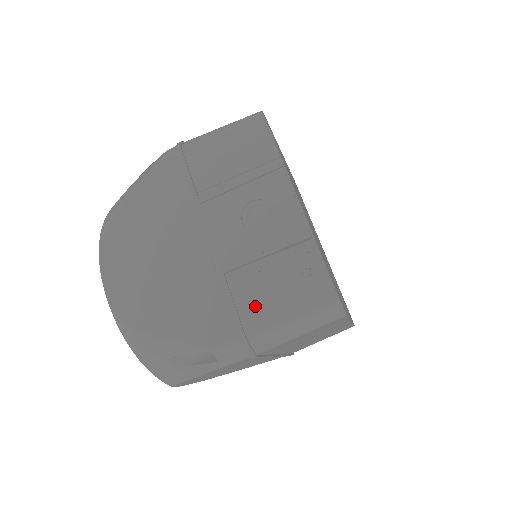
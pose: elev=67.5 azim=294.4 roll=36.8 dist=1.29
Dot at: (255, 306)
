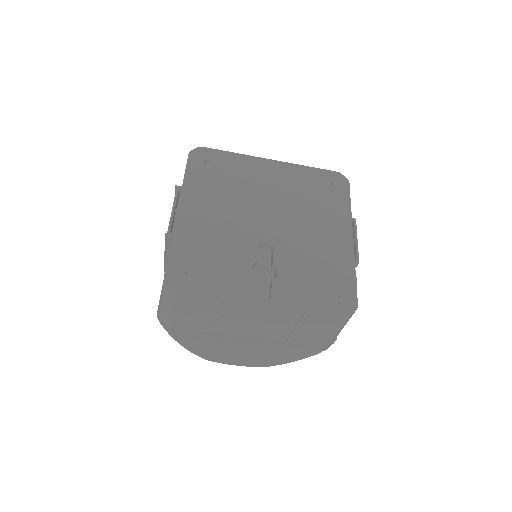
Dot at: occluded
